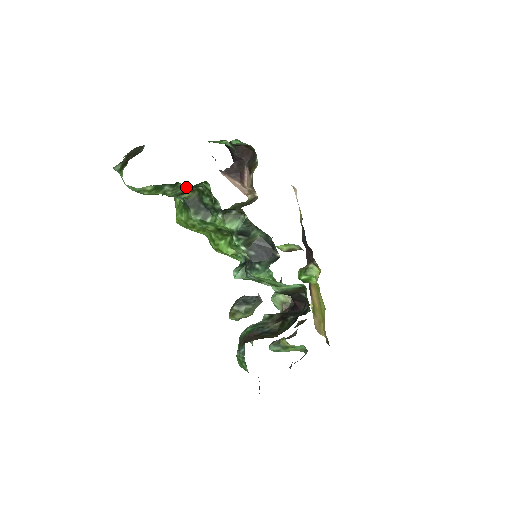
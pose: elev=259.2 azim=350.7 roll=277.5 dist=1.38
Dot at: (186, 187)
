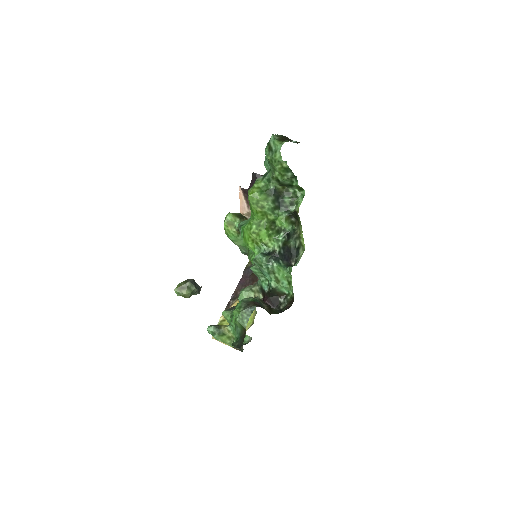
Dot at: (292, 183)
